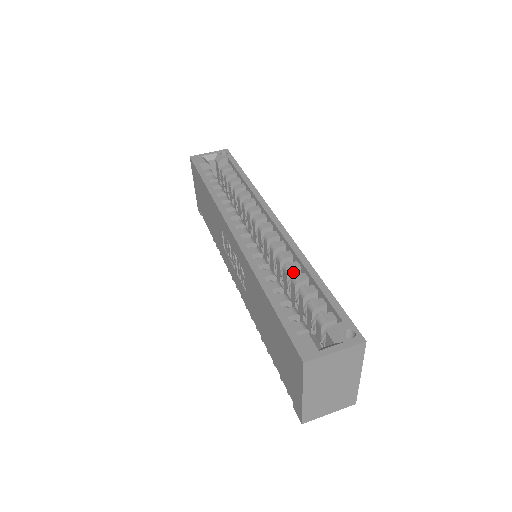
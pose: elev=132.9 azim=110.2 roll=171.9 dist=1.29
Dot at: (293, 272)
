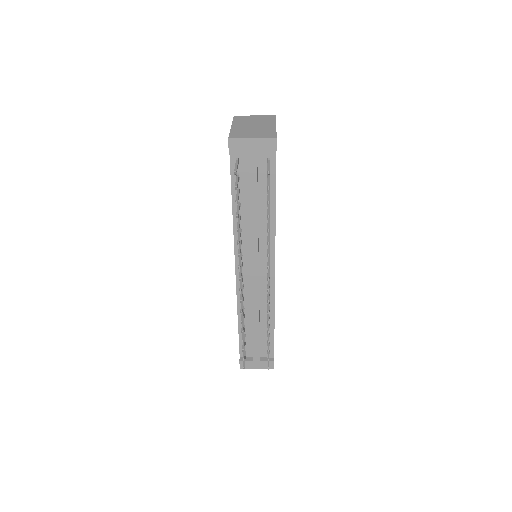
Dot at: occluded
